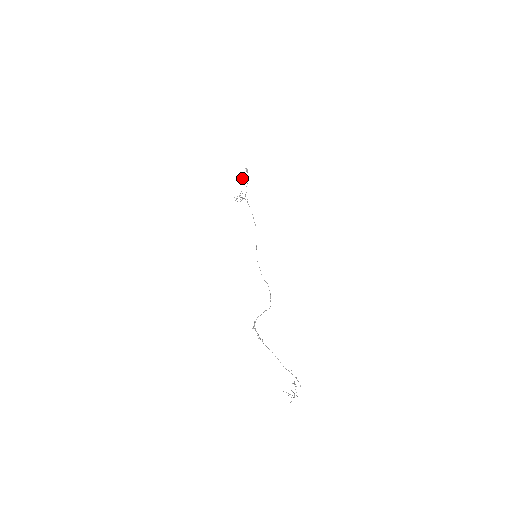
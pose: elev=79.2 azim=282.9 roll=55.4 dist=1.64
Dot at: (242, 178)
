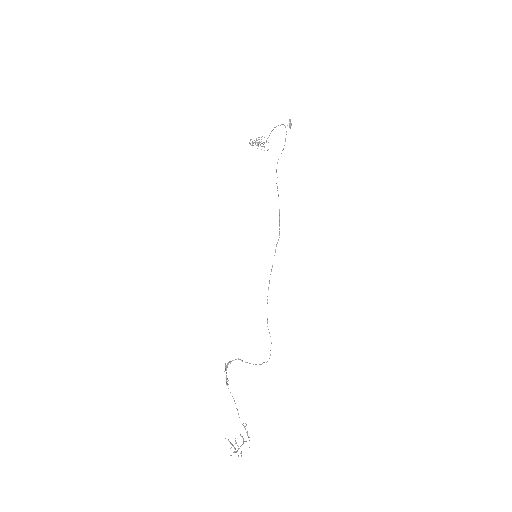
Dot at: (276, 126)
